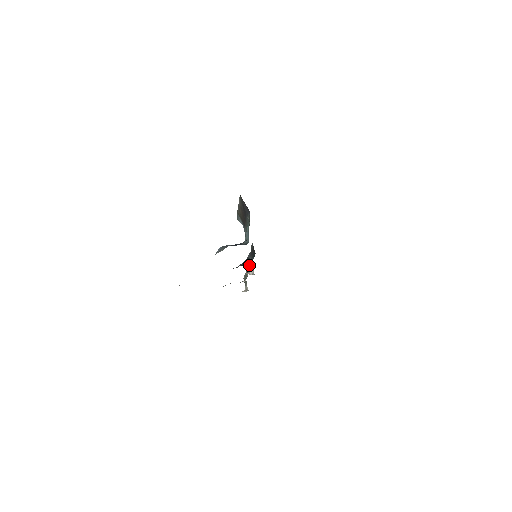
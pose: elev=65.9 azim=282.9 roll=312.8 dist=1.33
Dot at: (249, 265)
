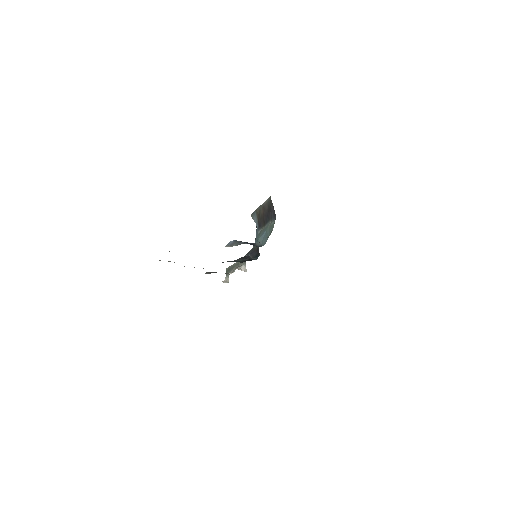
Dot at: occluded
